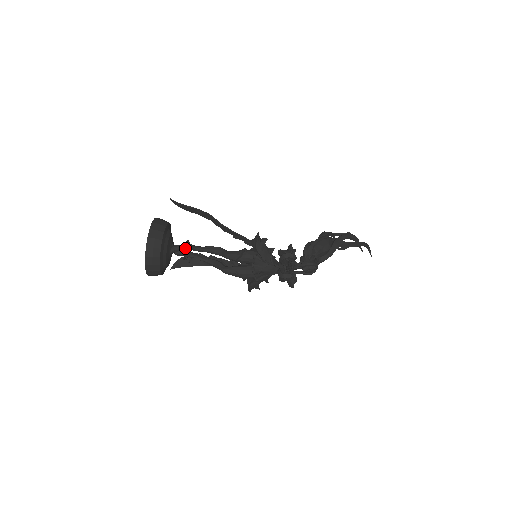
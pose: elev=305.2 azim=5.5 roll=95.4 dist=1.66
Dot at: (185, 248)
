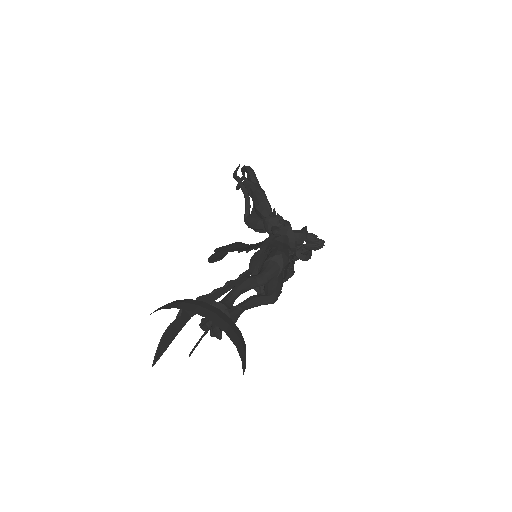
Dot at: (228, 315)
